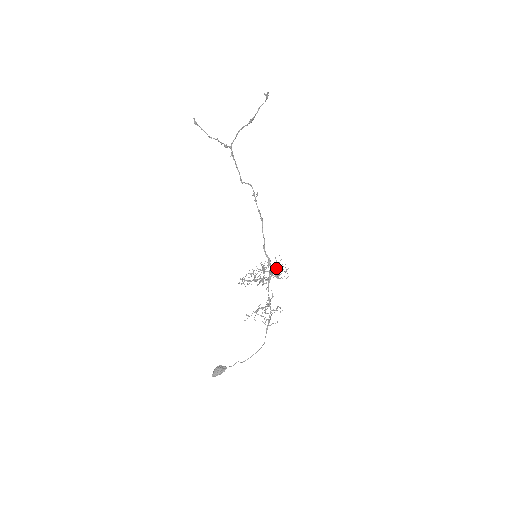
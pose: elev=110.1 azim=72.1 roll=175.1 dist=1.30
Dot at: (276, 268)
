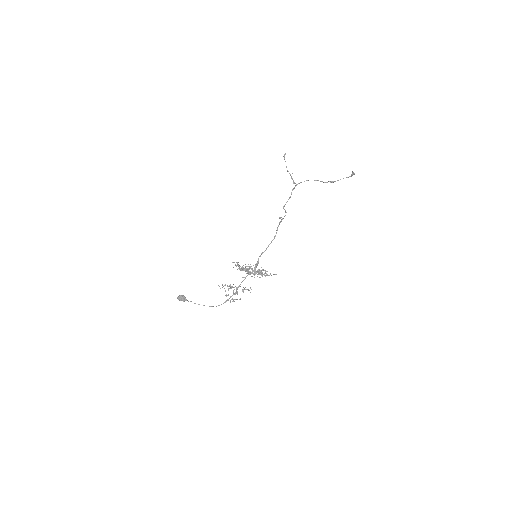
Dot at: occluded
